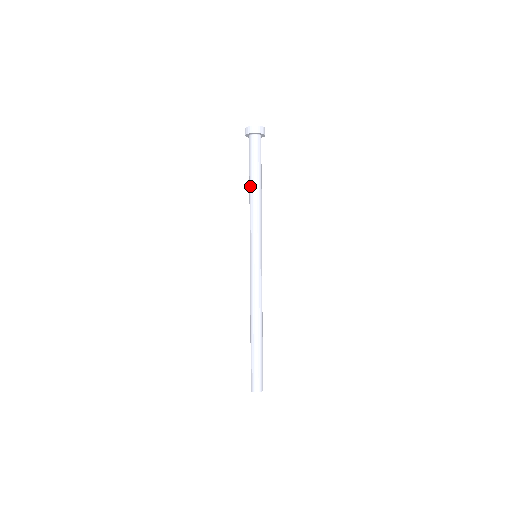
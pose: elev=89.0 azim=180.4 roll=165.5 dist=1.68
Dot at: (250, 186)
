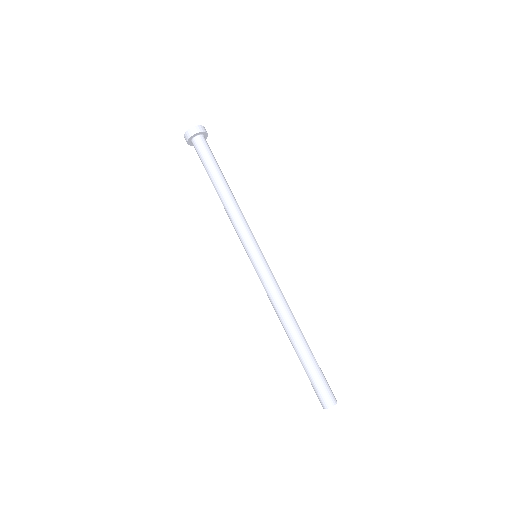
Dot at: (215, 188)
